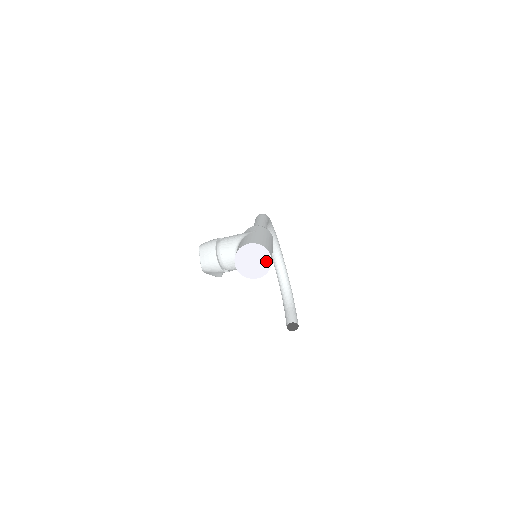
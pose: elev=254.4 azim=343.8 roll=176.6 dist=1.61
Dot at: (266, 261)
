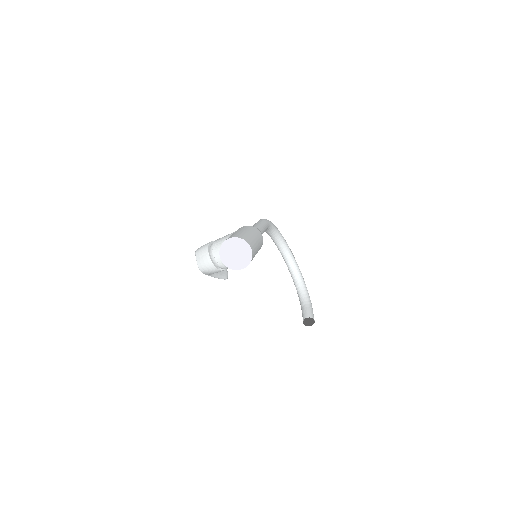
Dot at: (247, 252)
